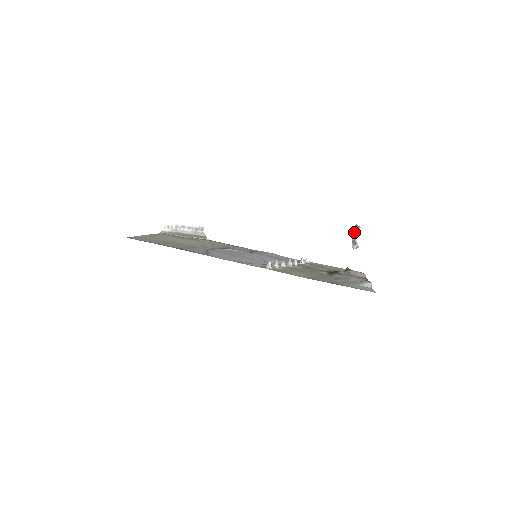
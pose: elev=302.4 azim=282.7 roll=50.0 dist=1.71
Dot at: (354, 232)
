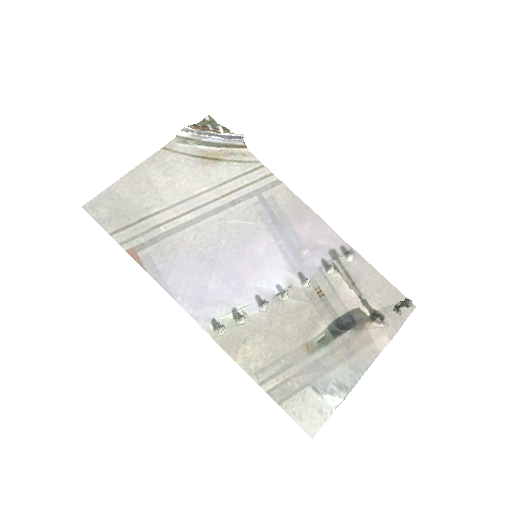
Dot at: occluded
